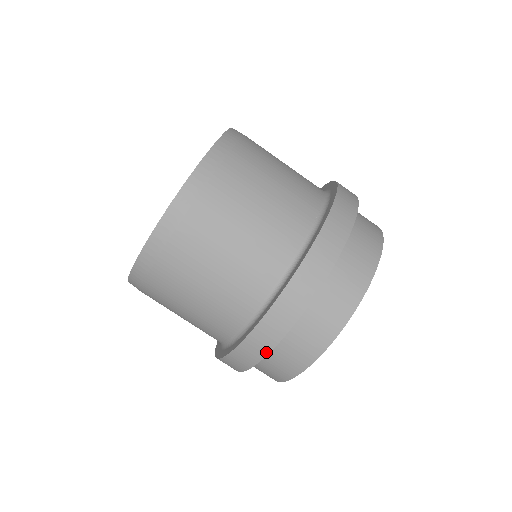
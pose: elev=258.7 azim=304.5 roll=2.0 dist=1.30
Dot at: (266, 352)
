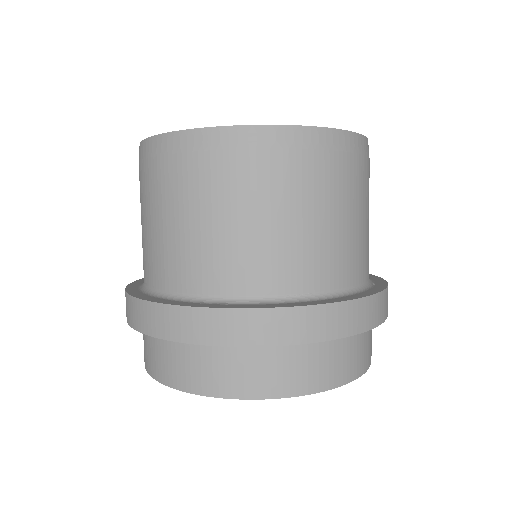
Dot at: (133, 325)
